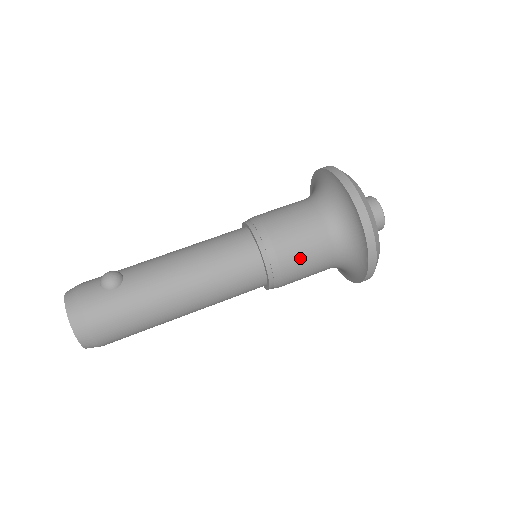
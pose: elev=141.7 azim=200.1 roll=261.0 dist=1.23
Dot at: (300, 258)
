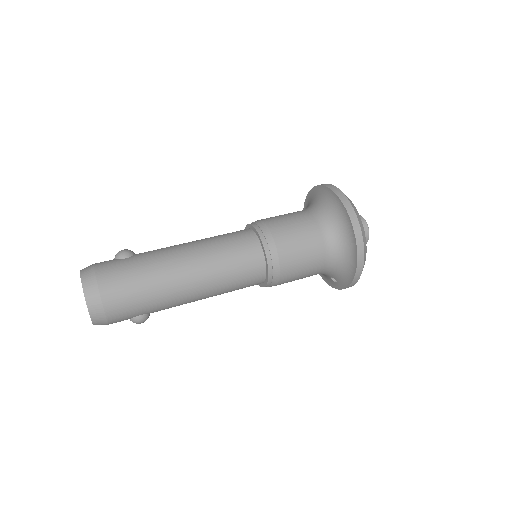
Dot at: (293, 238)
